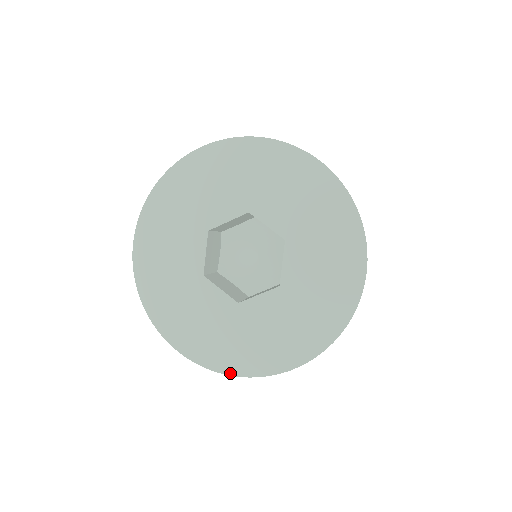
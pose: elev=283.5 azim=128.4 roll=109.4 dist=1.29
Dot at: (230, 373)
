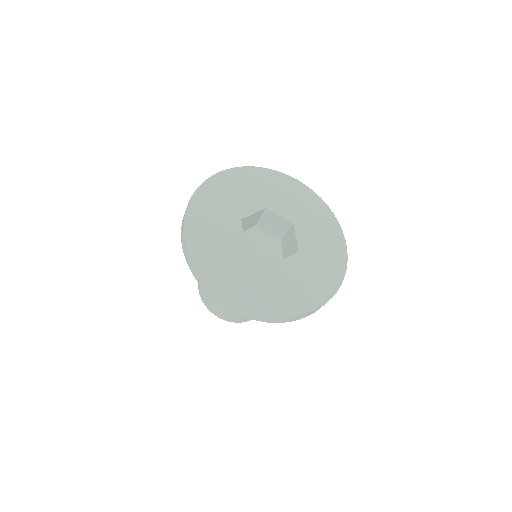
Dot at: (201, 270)
